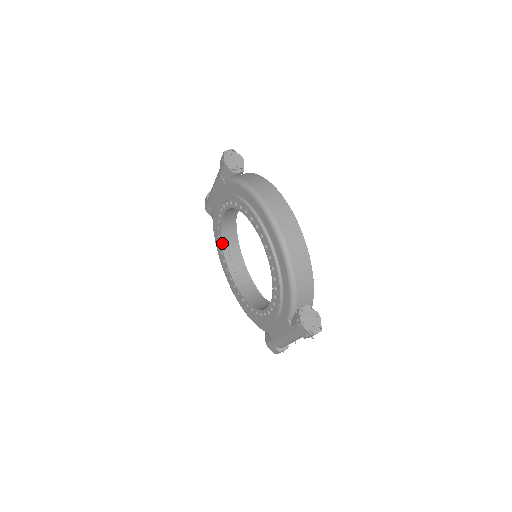
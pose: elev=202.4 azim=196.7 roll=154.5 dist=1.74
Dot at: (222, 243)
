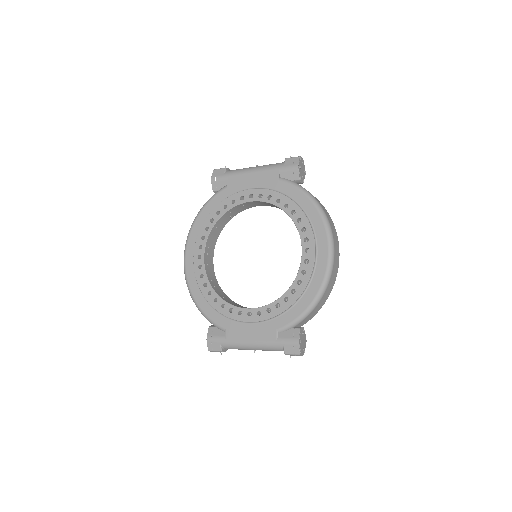
Dot at: (217, 221)
